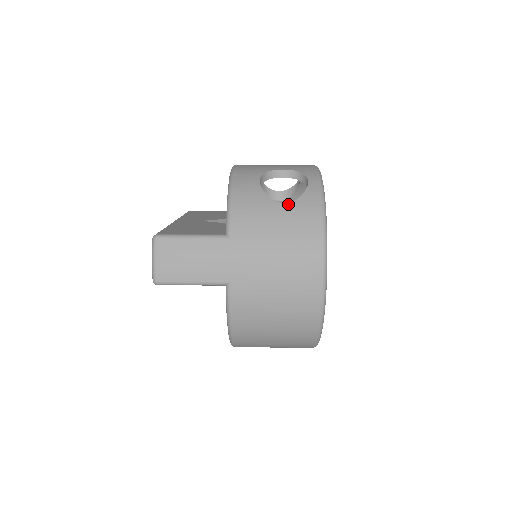
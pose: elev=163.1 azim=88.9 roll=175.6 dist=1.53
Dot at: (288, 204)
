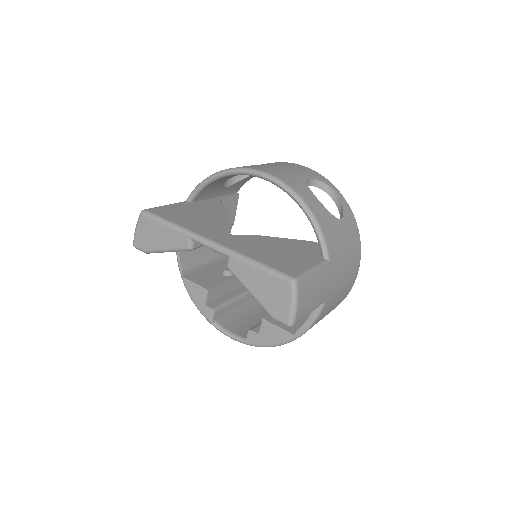
Dot at: (343, 219)
